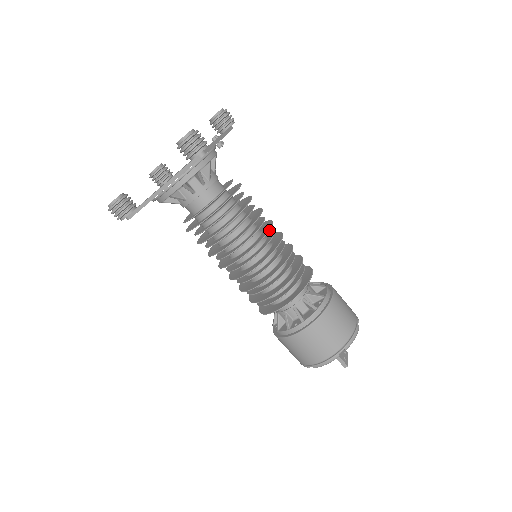
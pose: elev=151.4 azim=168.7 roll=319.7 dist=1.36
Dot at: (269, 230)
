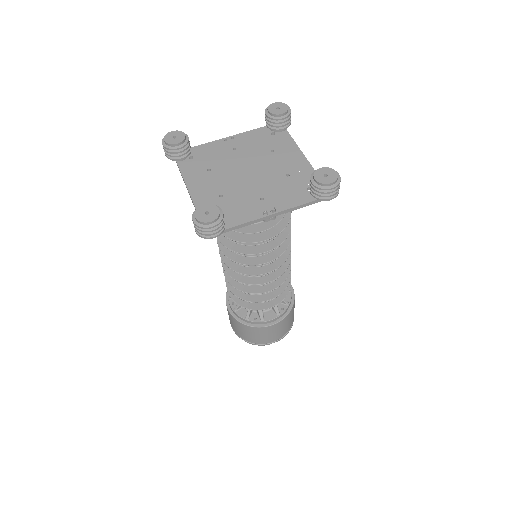
Dot at: occluded
